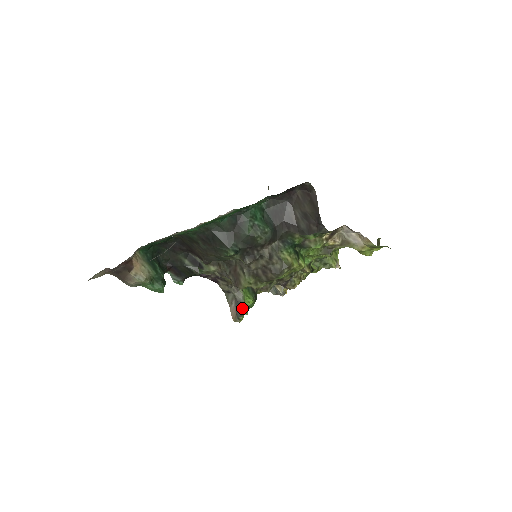
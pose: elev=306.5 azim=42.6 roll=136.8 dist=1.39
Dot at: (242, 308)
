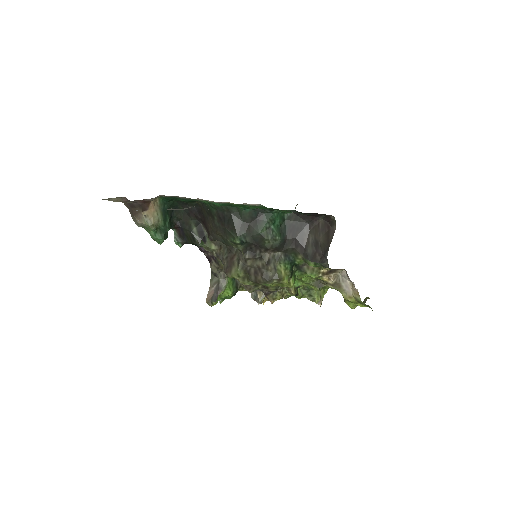
Dot at: (219, 295)
